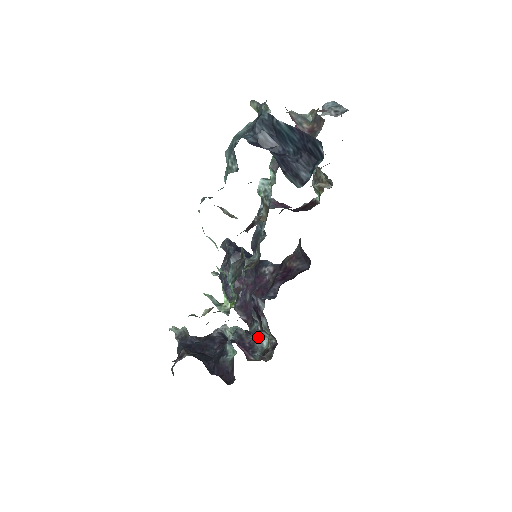
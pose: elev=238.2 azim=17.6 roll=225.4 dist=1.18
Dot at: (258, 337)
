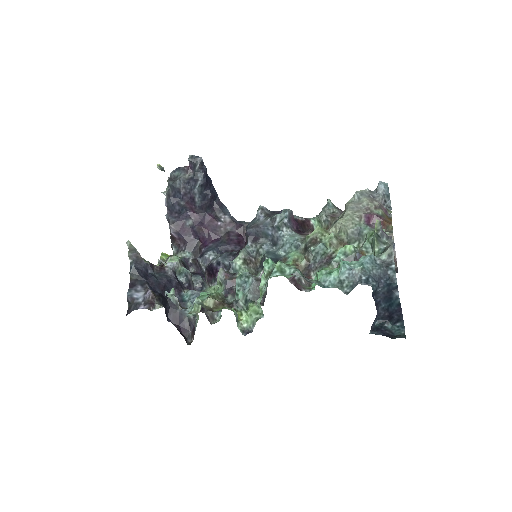
Dot at: (202, 288)
